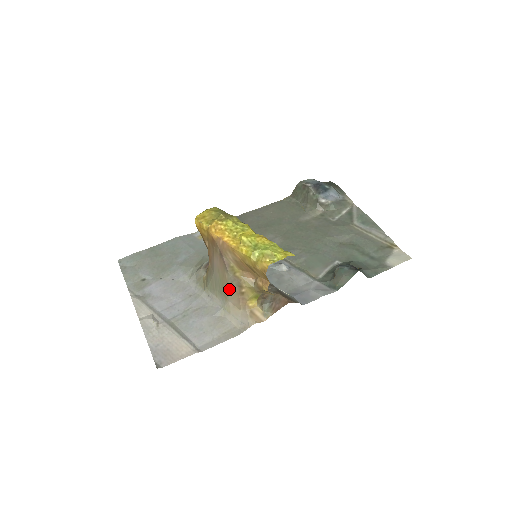
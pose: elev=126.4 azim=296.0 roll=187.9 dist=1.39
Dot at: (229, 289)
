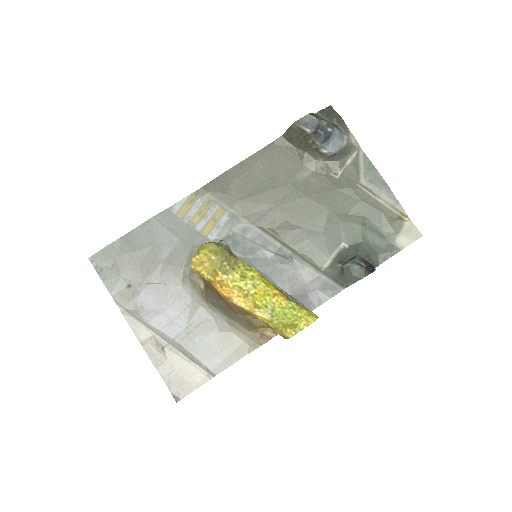
Dot at: (237, 319)
